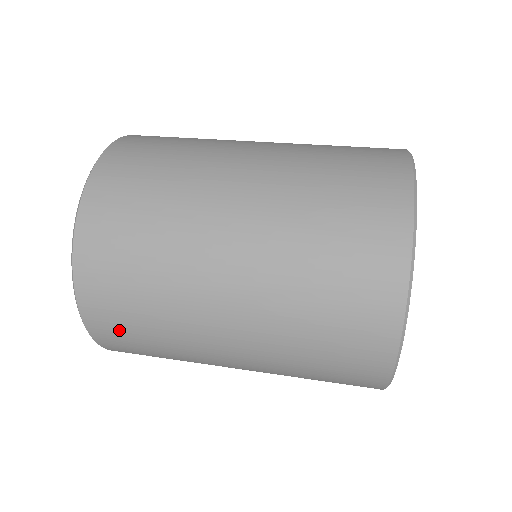
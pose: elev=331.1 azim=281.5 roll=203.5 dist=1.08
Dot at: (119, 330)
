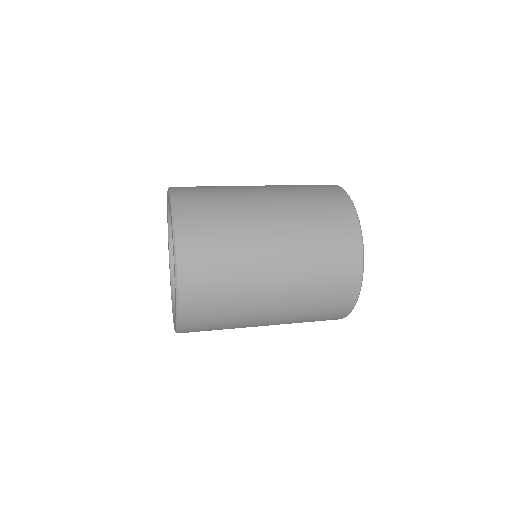
Dot at: (202, 277)
